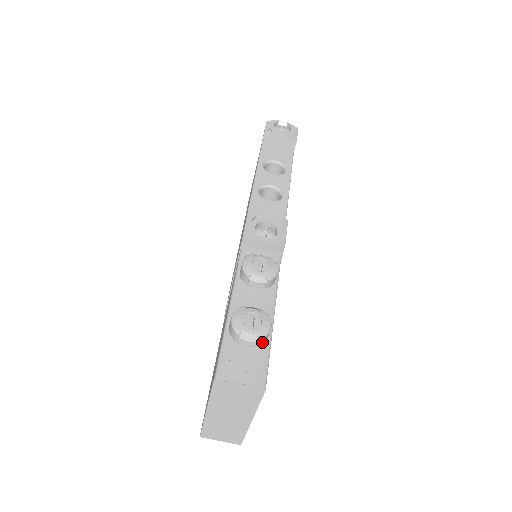
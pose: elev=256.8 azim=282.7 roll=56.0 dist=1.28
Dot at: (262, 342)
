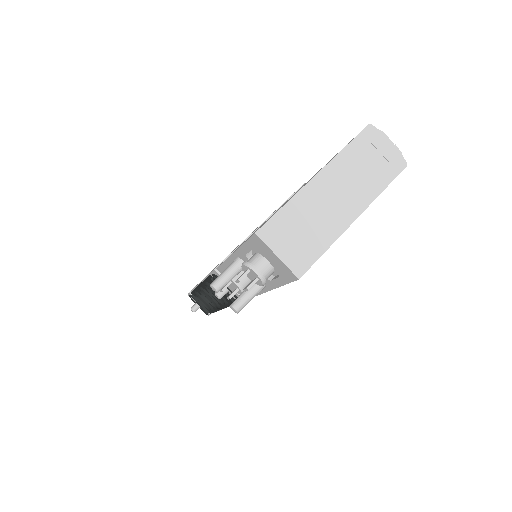
Dot at: occluded
